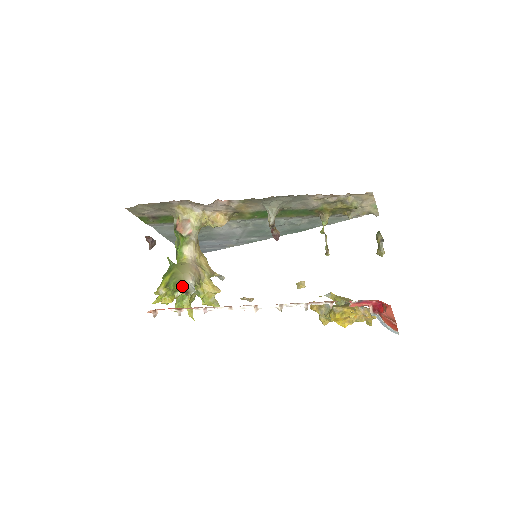
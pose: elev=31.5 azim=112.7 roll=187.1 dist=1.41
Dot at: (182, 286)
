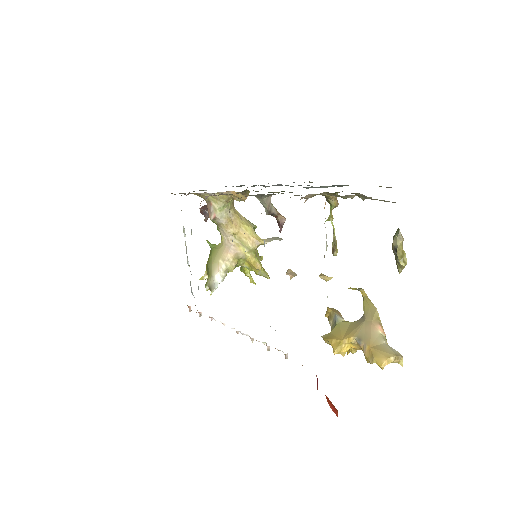
Dot at: (209, 280)
